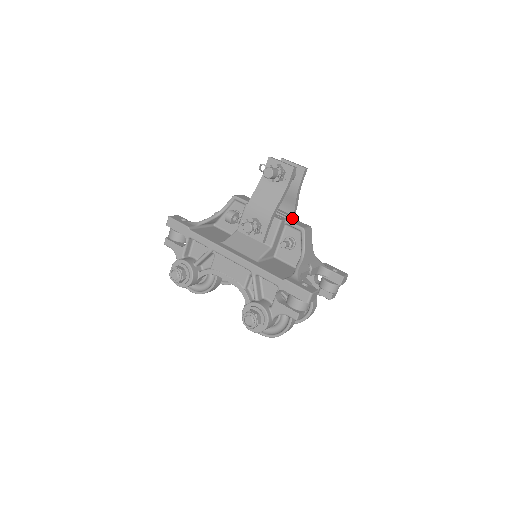
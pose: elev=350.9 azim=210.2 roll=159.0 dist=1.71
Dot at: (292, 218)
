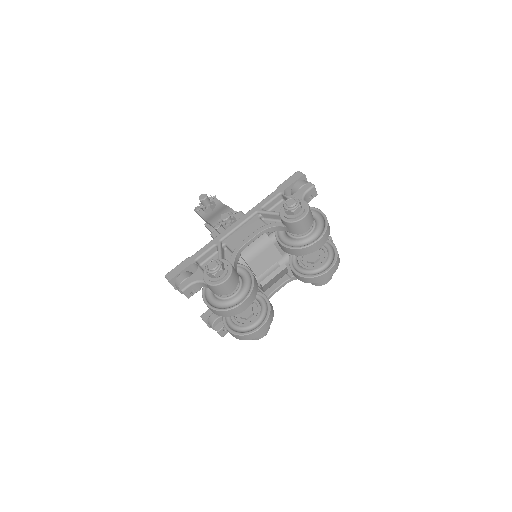
Dot at: occluded
